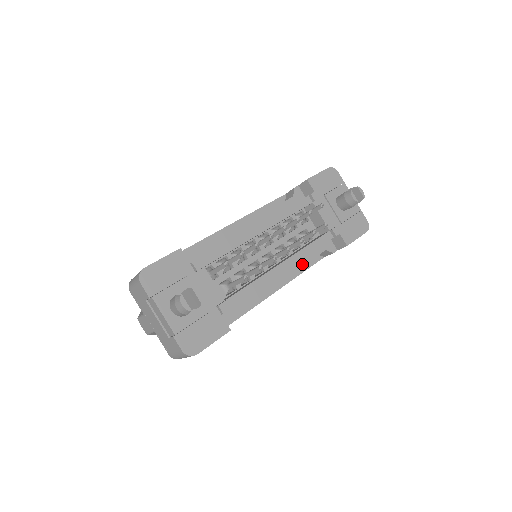
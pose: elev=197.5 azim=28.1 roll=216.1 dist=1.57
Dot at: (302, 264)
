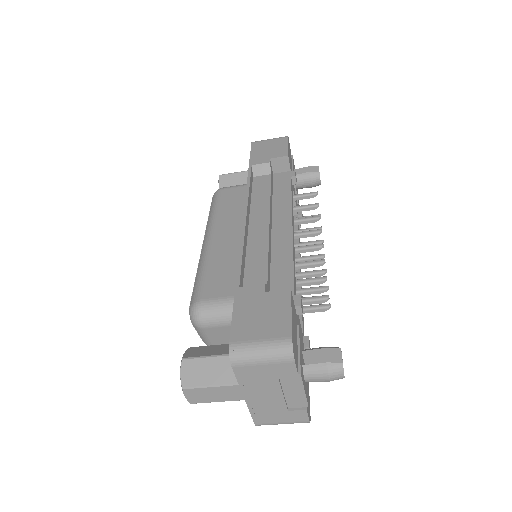
Dot at: occluded
